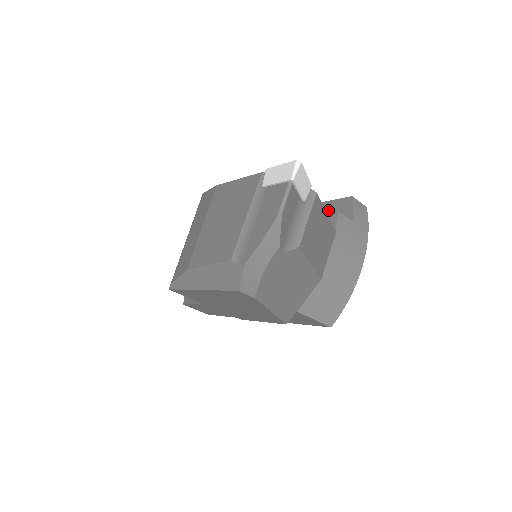
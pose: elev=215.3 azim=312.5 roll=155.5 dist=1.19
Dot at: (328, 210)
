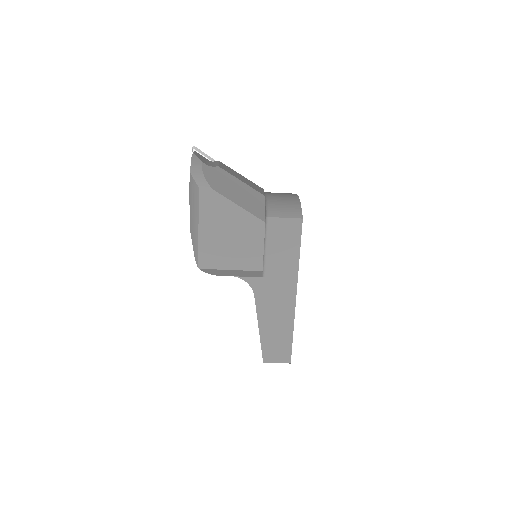
Dot at: occluded
